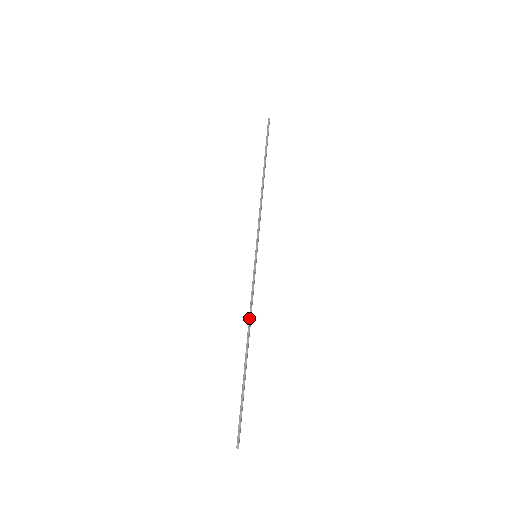
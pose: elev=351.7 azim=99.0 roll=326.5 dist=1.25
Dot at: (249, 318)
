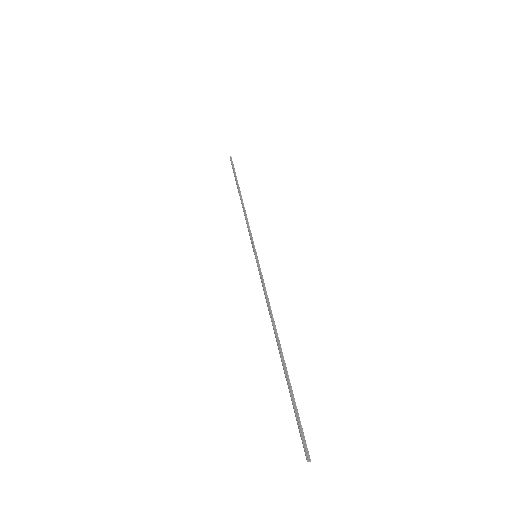
Dot at: (269, 311)
